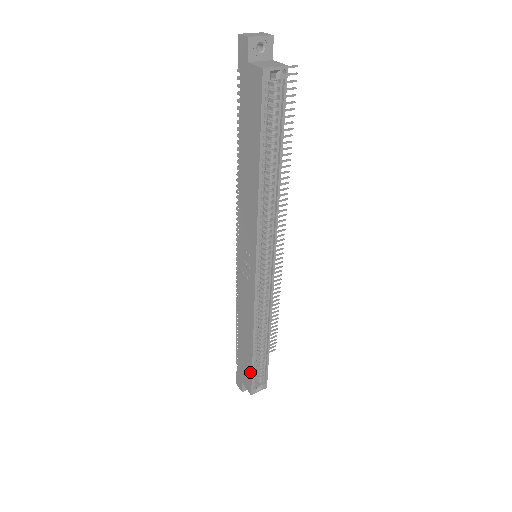
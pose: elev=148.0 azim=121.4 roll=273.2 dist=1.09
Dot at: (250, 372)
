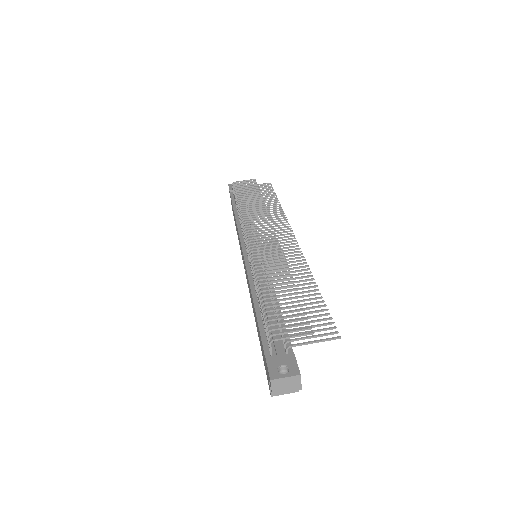
Dot at: occluded
